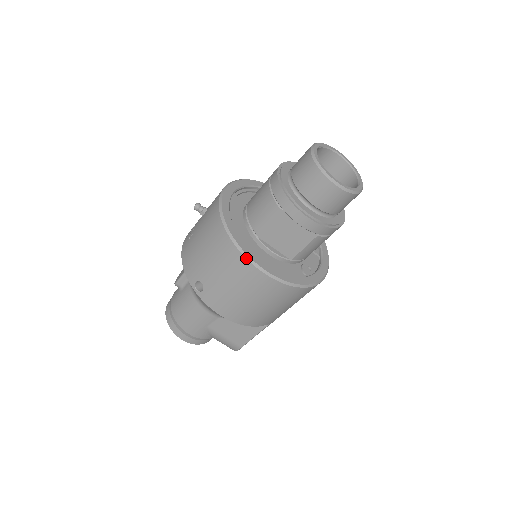
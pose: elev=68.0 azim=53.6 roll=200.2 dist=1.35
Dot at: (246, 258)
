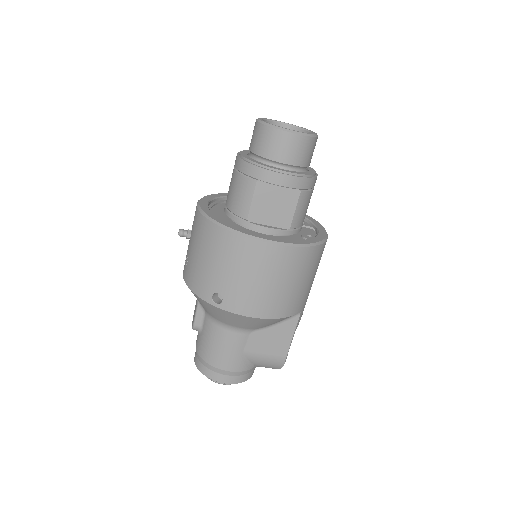
Dot at: (248, 237)
